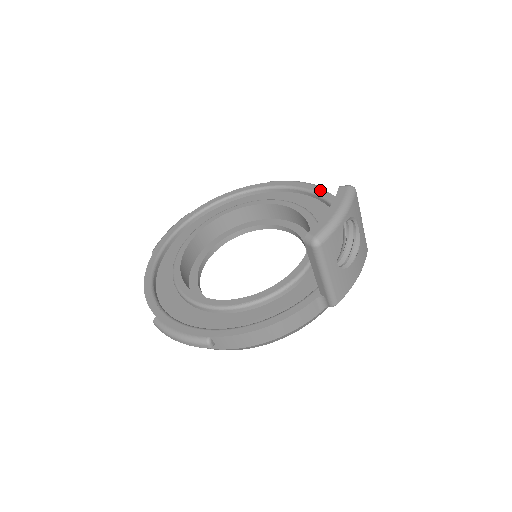
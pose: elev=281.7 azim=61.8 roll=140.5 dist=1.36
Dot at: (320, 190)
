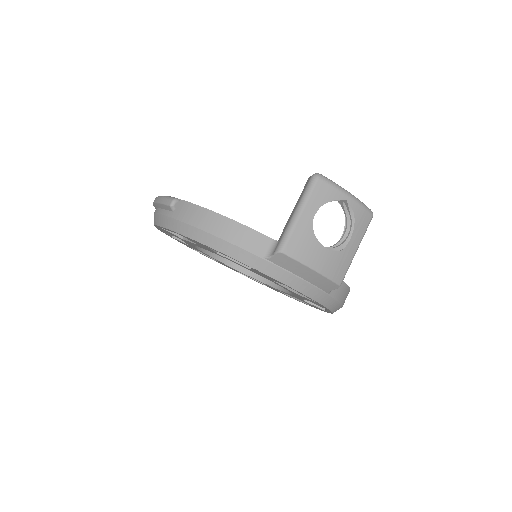
Dot at: occluded
